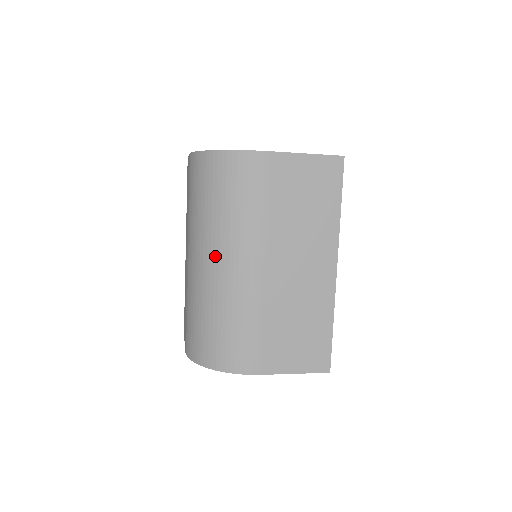
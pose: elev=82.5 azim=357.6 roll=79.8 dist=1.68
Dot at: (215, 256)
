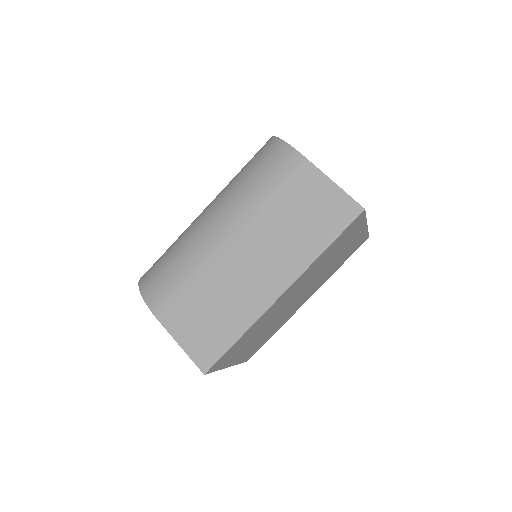
Dot at: (212, 210)
